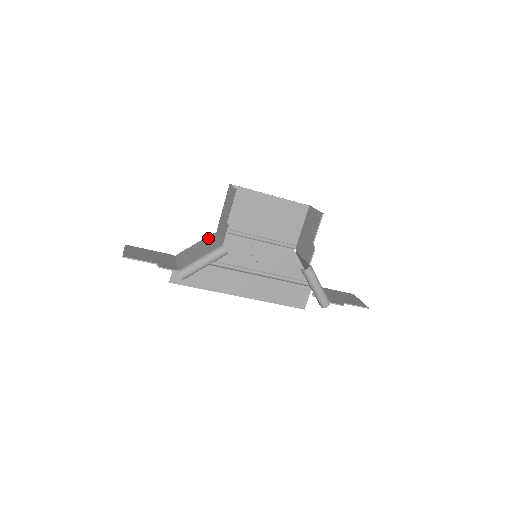
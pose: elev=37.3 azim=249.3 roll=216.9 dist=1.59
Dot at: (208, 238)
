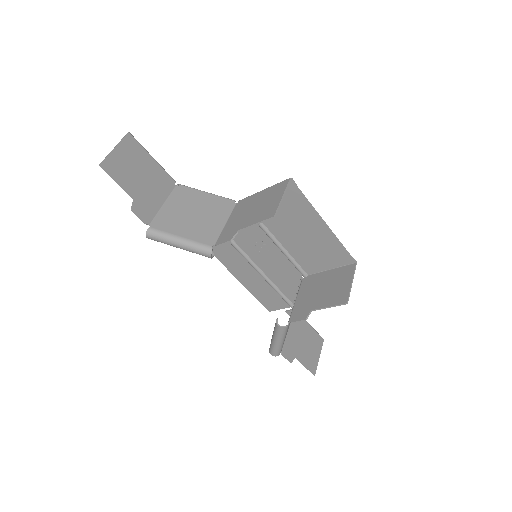
Dot at: (221, 204)
